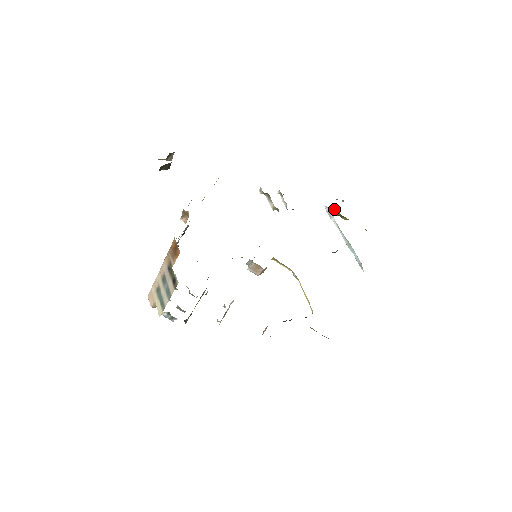
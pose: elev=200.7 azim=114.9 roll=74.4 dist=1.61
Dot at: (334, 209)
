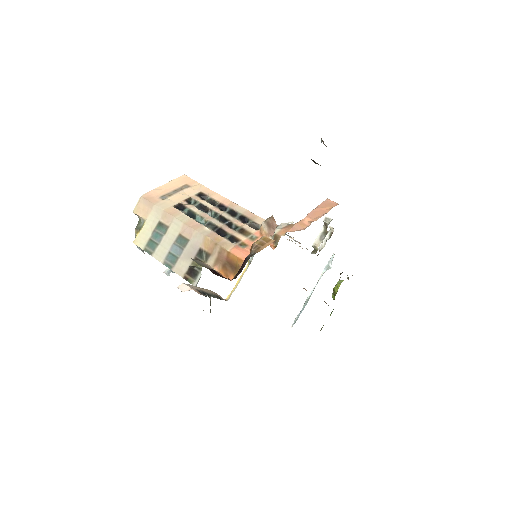
Dot at: occluded
